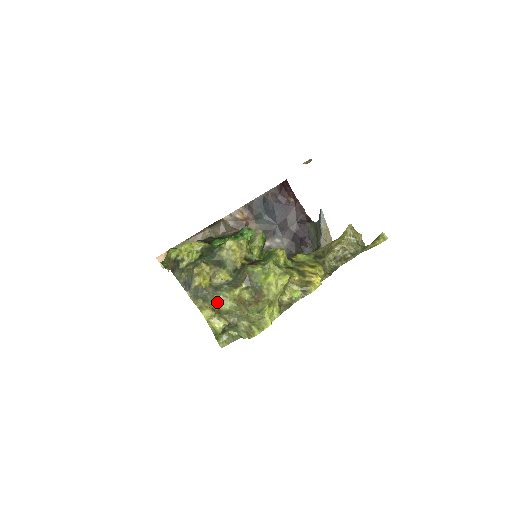
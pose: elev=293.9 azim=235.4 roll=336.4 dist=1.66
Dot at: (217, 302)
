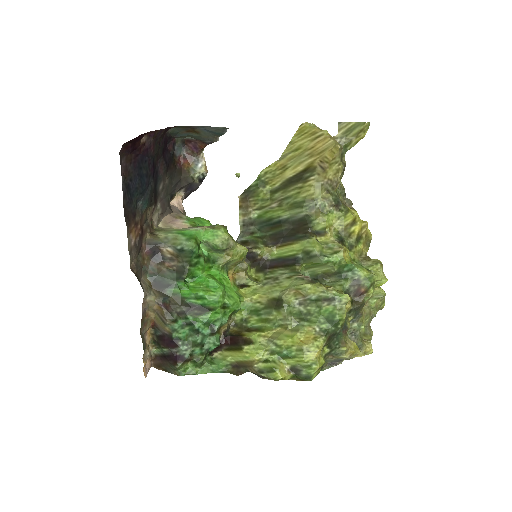
Dot at: (360, 335)
